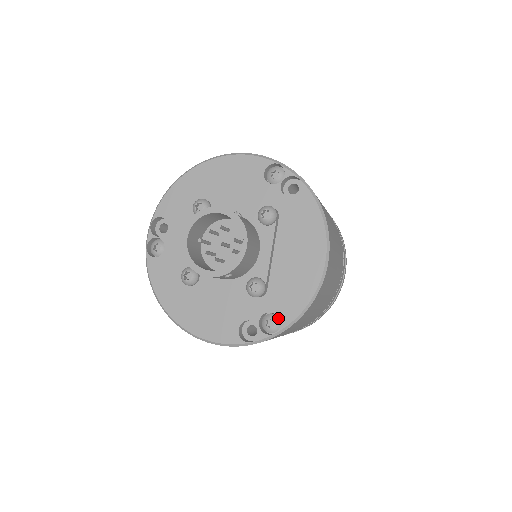
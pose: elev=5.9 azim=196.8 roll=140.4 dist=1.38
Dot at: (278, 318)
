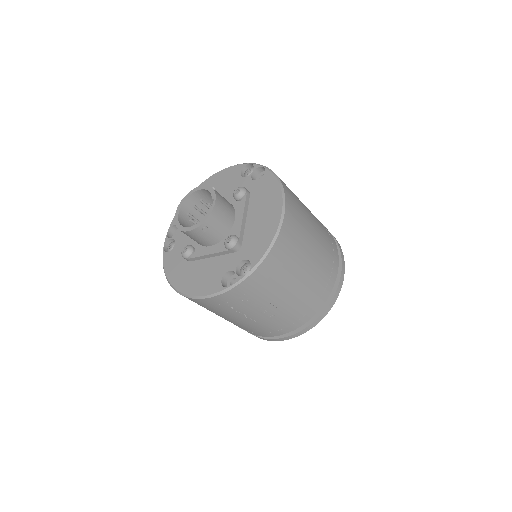
Dot at: occluded
